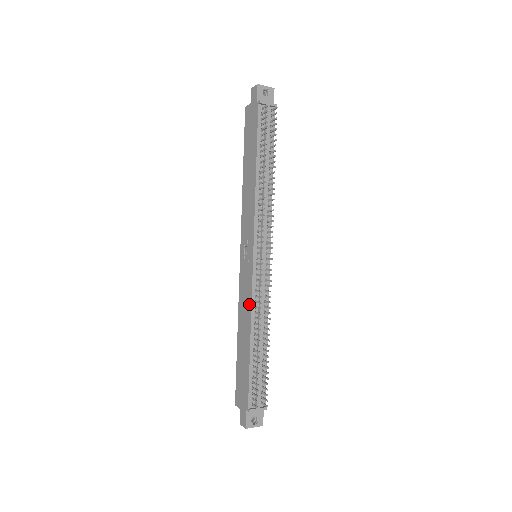
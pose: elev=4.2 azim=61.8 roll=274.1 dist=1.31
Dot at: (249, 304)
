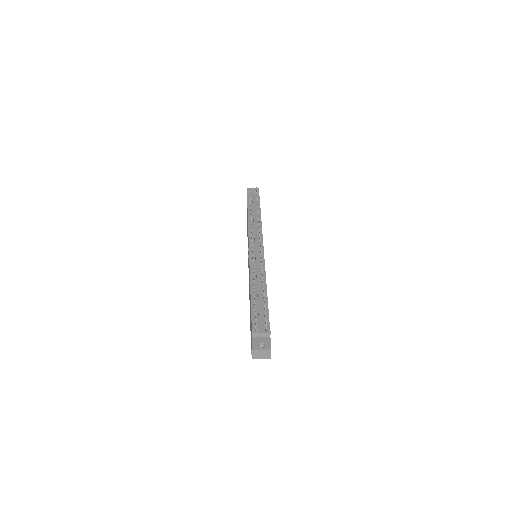
Dot at: (249, 274)
